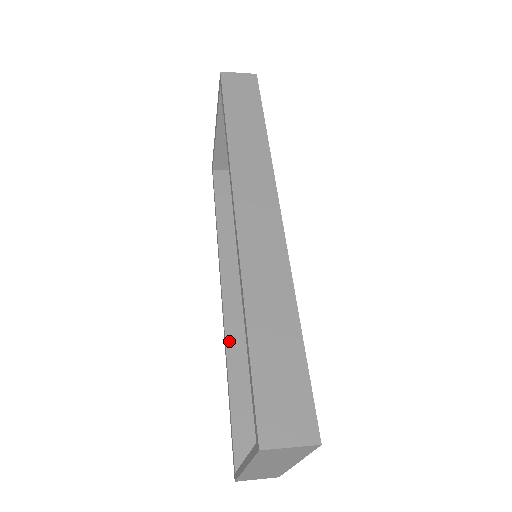
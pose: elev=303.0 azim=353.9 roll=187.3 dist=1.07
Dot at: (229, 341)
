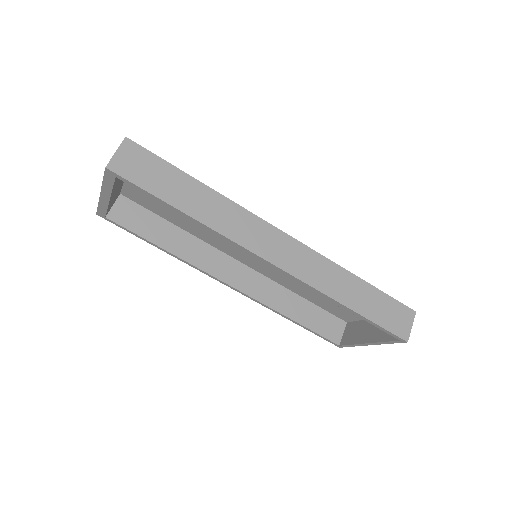
Dot at: (269, 304)
